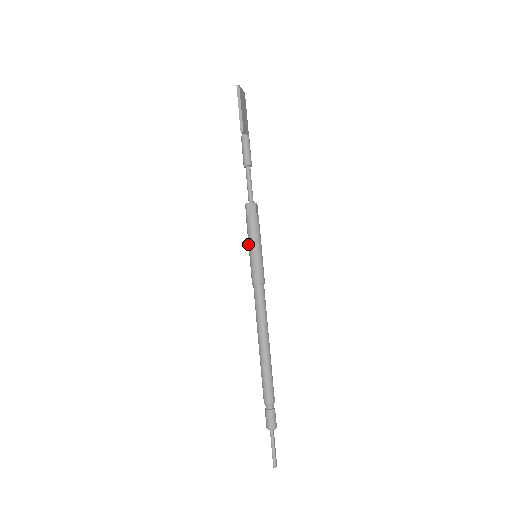
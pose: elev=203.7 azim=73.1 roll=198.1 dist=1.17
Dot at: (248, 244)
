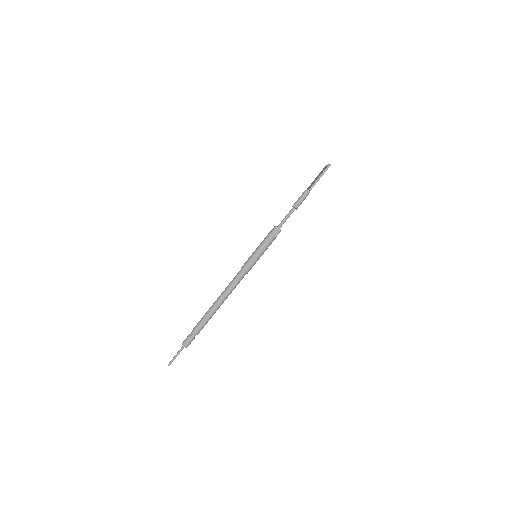
Dot at: (258, 247)
